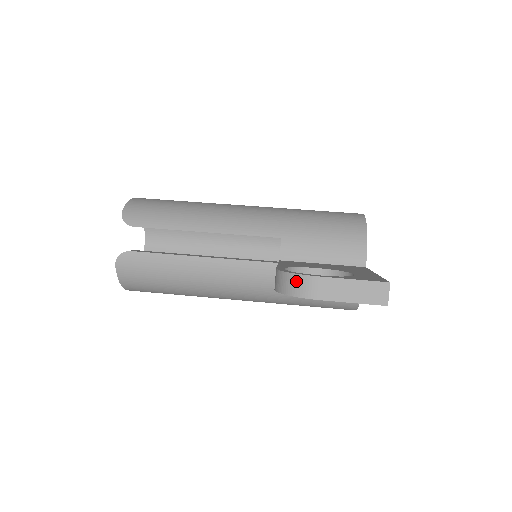
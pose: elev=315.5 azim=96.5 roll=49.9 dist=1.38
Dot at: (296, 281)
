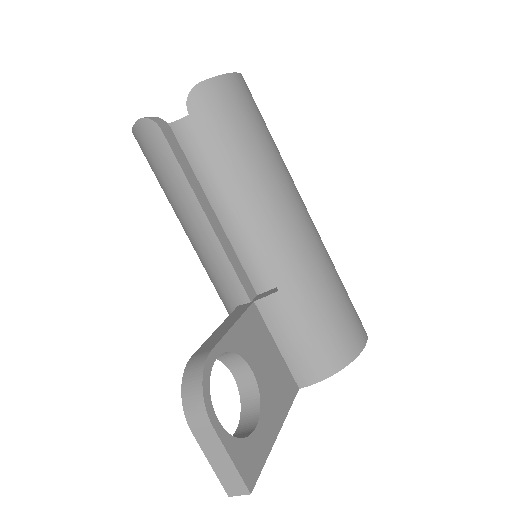
Dot at: (197, 399)
